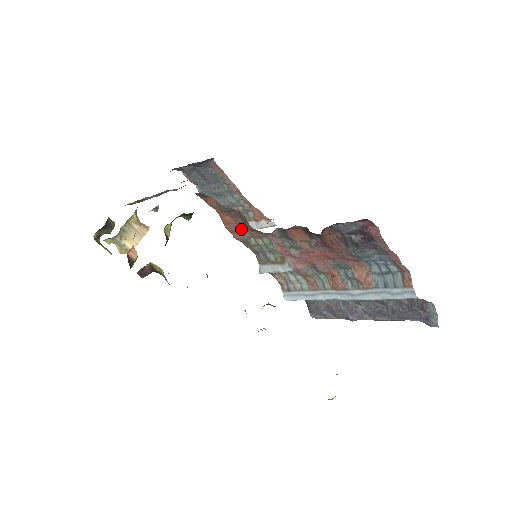
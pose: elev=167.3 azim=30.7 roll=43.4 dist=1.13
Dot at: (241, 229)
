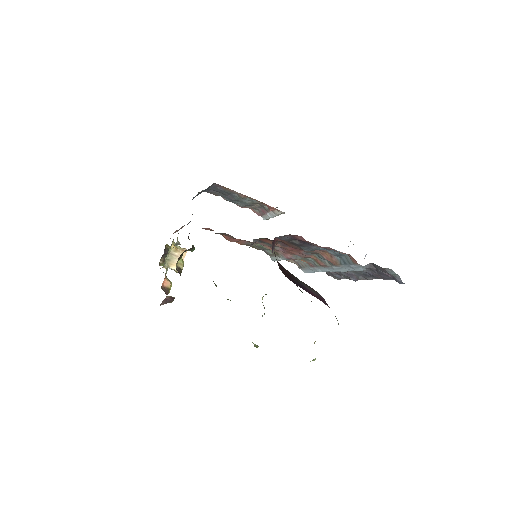
Dot at: (238, 240)
